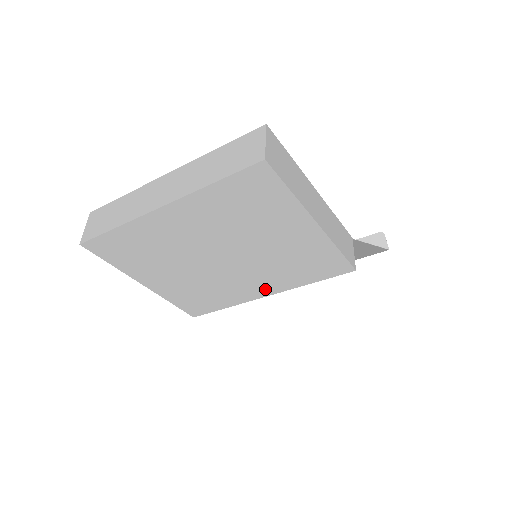
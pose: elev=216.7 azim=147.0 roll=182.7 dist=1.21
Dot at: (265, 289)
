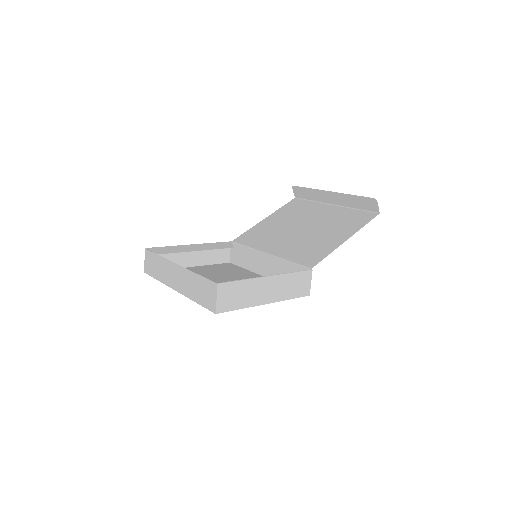
Dot at: occluded
